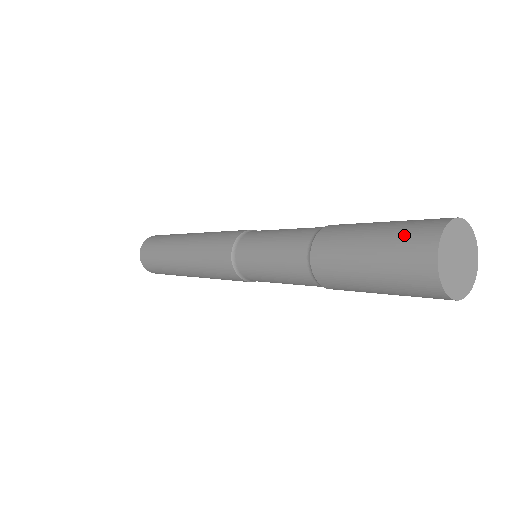
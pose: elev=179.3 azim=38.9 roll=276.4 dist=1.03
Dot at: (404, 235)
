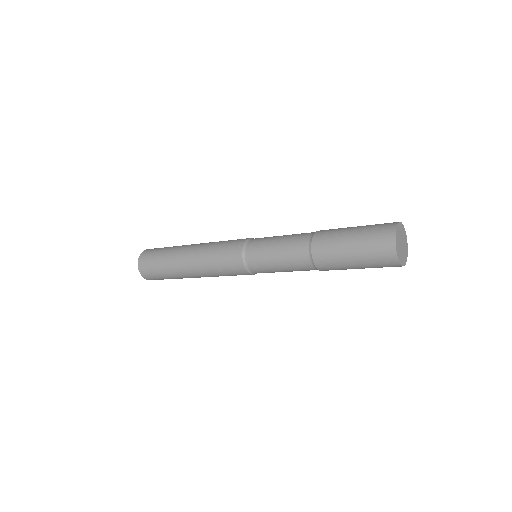
Dot at: (378, 224)
